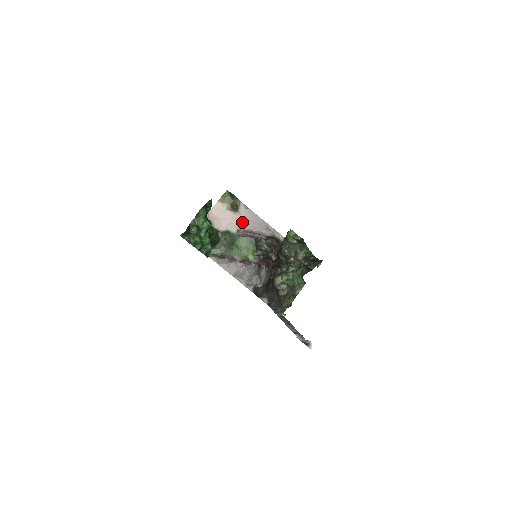
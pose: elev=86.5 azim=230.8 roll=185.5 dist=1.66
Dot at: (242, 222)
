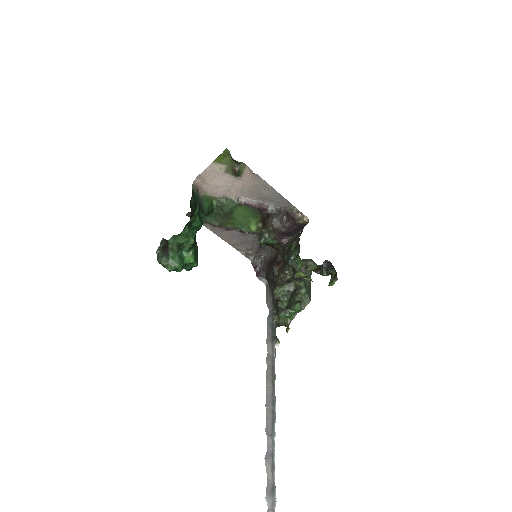
Dot at: (245, 189)
